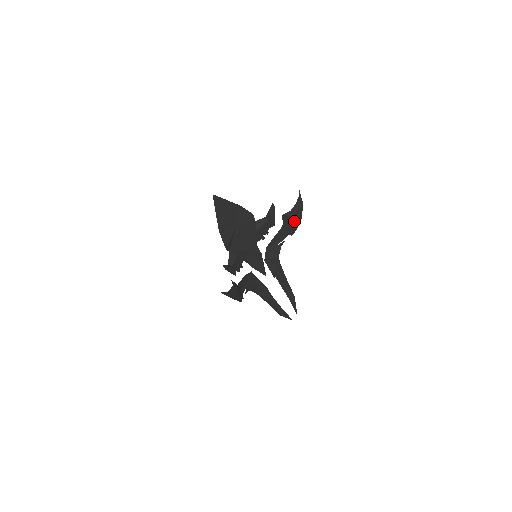
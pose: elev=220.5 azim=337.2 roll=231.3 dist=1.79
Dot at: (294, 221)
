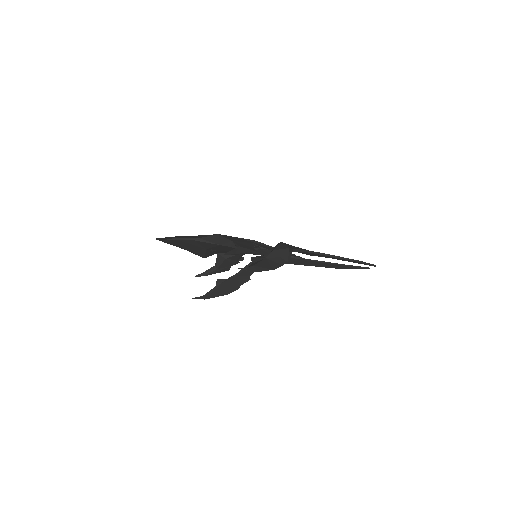
Dot at: (269, 265)
